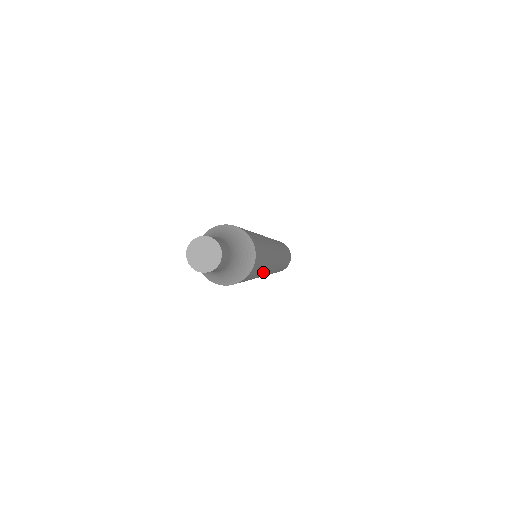
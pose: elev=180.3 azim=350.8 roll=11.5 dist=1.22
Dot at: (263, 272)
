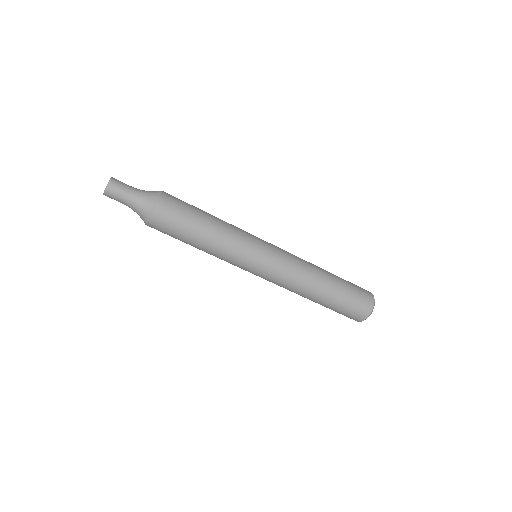
Dot at: (218, 239)
